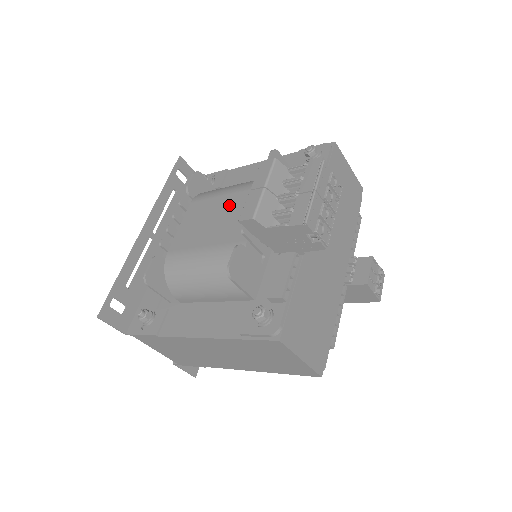
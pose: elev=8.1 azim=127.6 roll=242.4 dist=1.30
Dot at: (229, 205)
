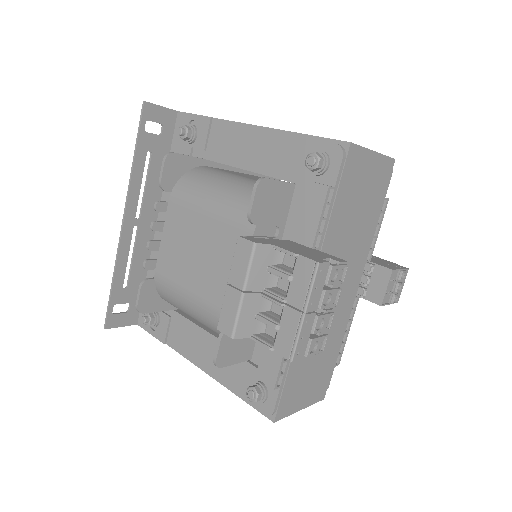
Dot at: (212, 238)
